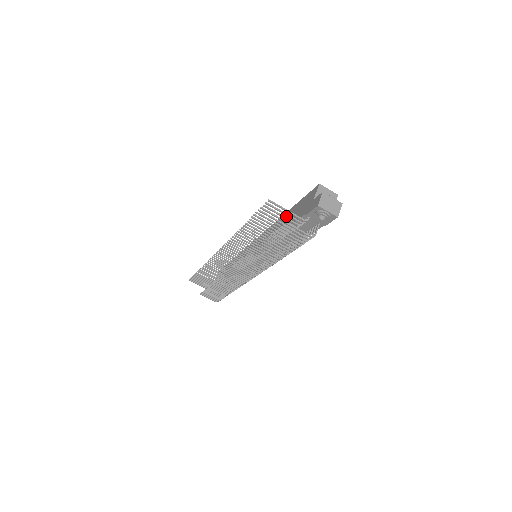
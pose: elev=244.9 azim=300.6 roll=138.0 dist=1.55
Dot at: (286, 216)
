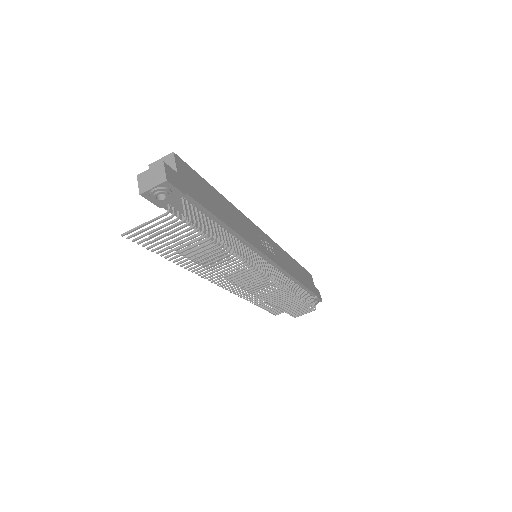
Dot at: occluded
